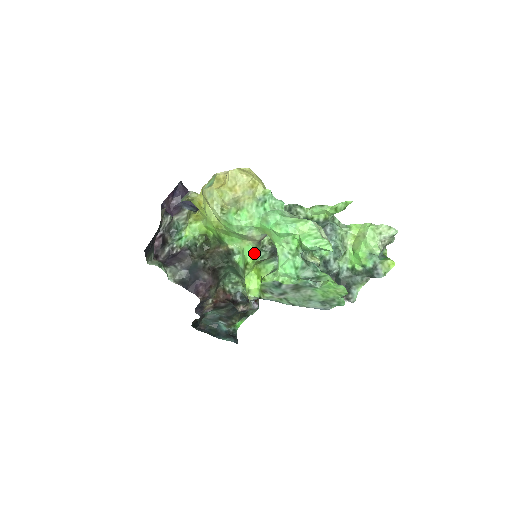
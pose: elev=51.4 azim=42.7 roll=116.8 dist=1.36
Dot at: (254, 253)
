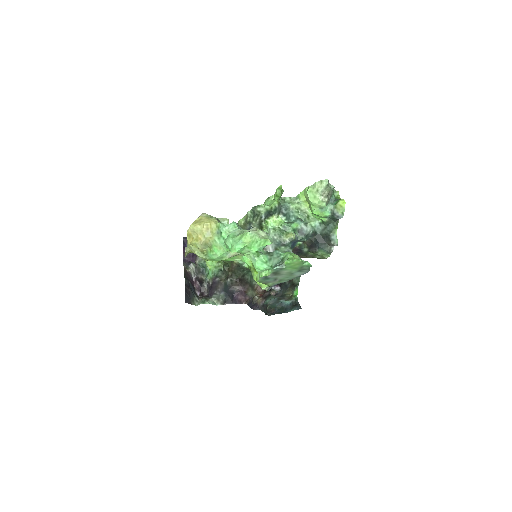
Dot at: (249, 259)
